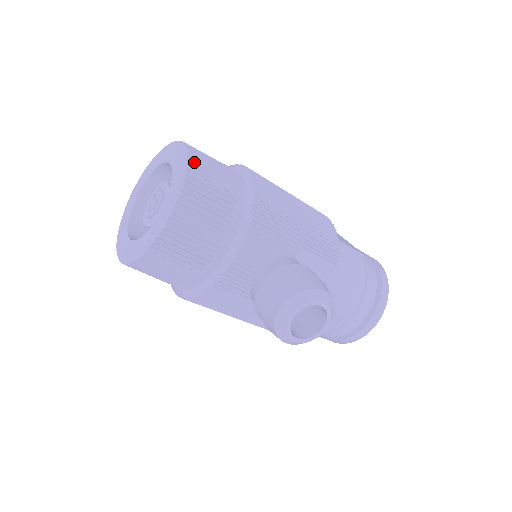
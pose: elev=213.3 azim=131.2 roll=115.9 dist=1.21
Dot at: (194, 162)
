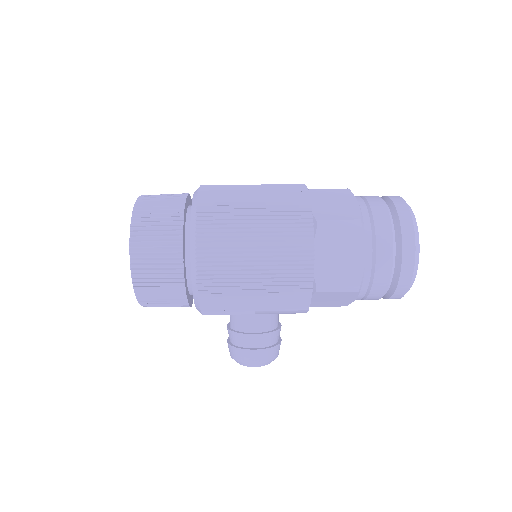
Dot at: (139, 286)
